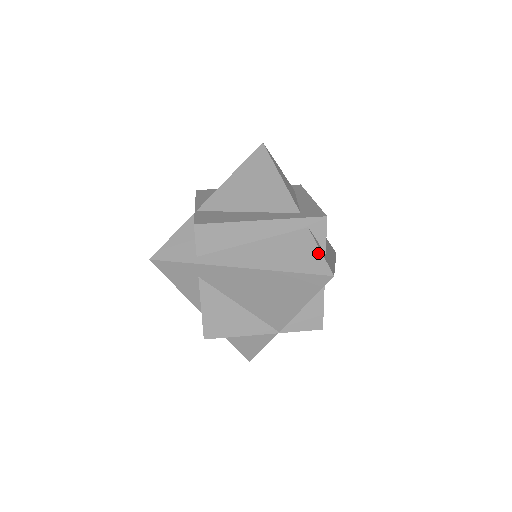
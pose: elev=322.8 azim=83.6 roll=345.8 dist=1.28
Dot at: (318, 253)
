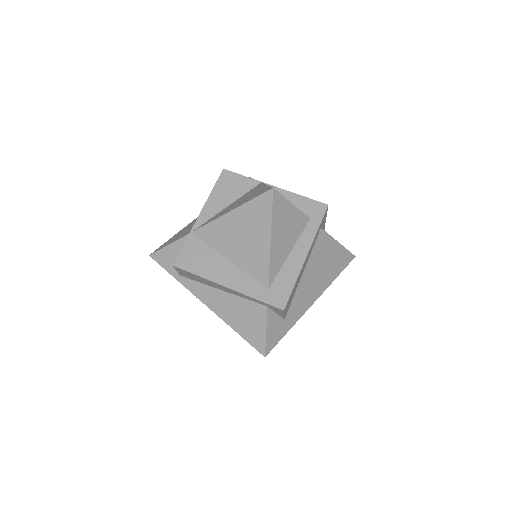
Dot at: (263, 333)
